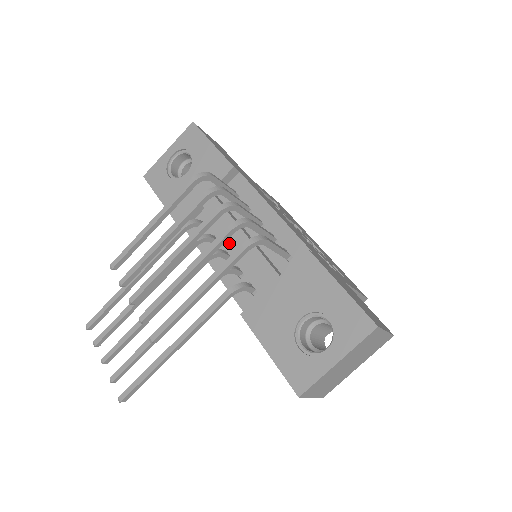
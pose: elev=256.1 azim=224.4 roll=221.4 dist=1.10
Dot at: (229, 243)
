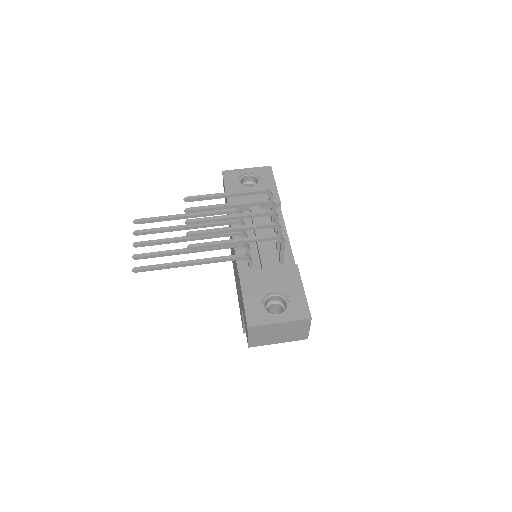
Dot at: (252, 236)
